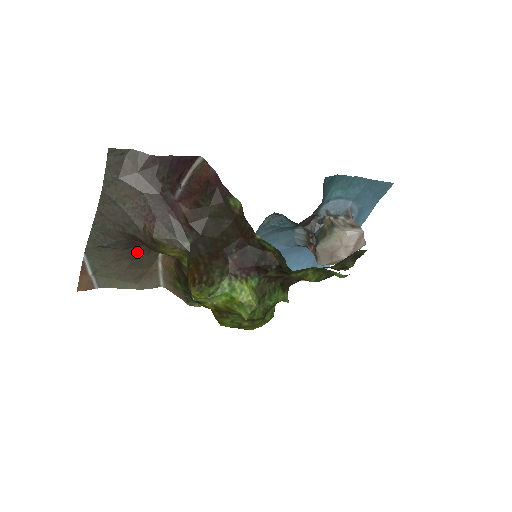
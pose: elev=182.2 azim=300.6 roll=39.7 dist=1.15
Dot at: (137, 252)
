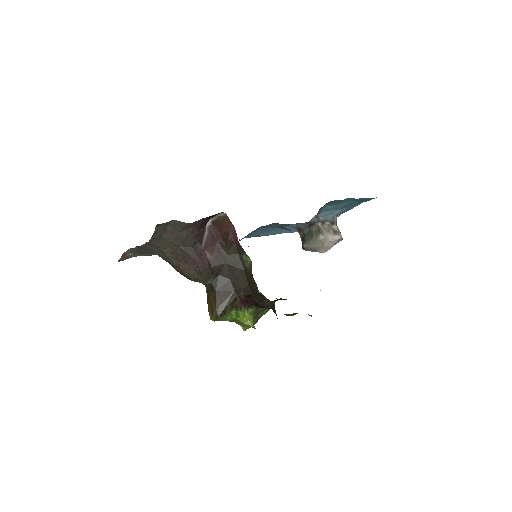
Dot at: occluded
